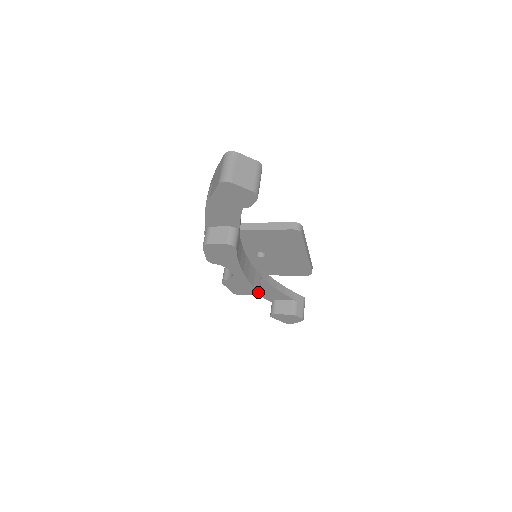
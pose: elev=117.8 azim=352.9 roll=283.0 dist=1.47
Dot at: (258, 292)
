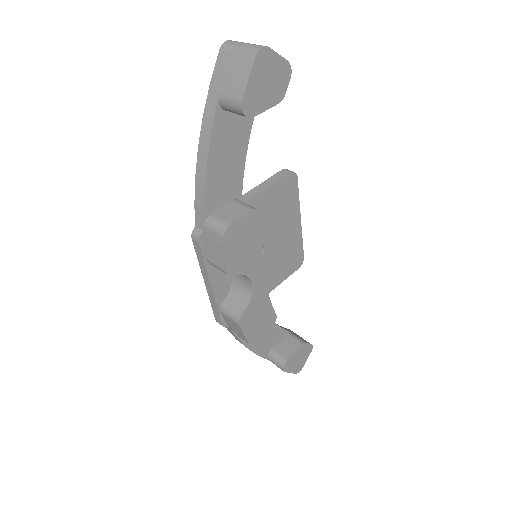
Dot at: (275, 316)
